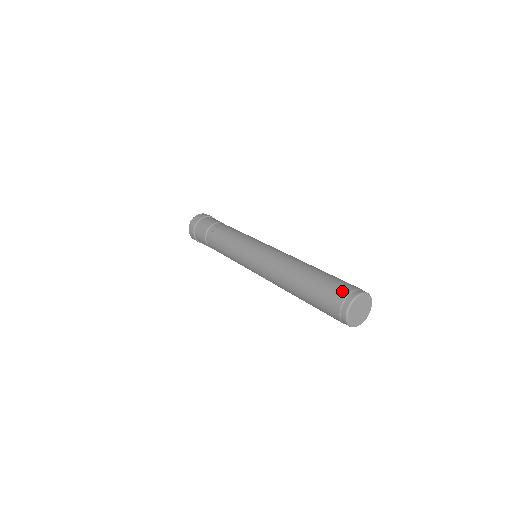
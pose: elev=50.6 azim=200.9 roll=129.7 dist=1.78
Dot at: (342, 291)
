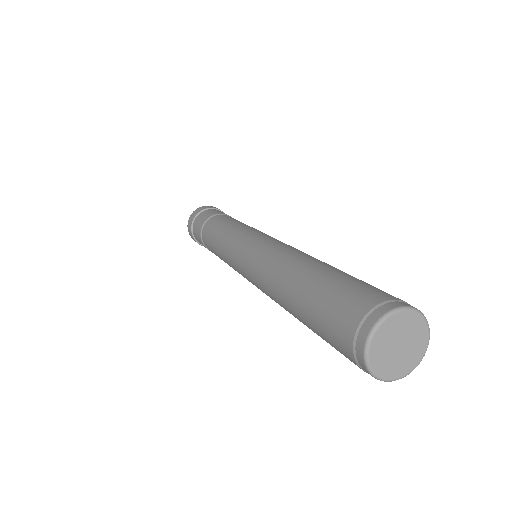
Dot at: (346, 323)
